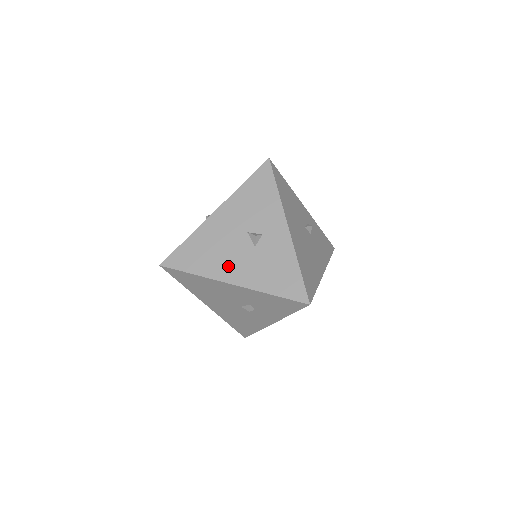
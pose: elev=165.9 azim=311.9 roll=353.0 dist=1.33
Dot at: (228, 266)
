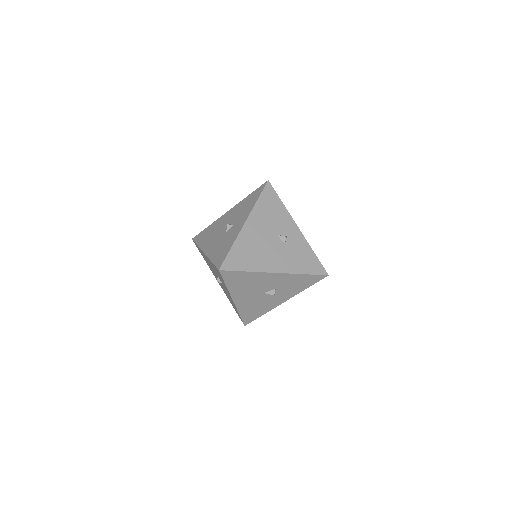
Dot at: (210, 242)
